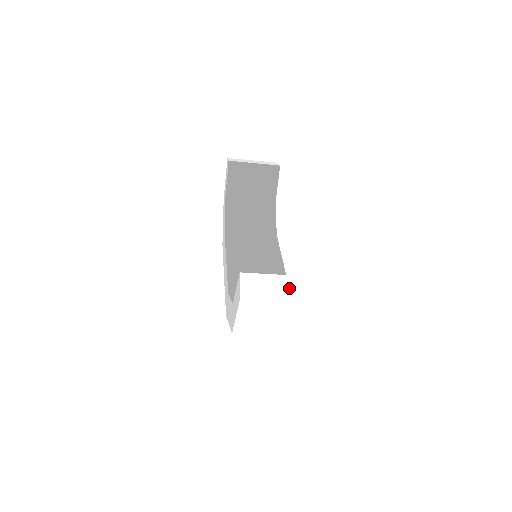
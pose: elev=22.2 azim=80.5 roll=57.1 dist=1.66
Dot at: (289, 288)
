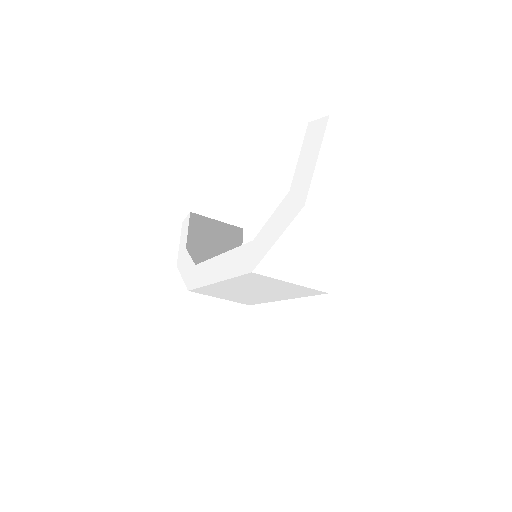
Dot at: occluded
